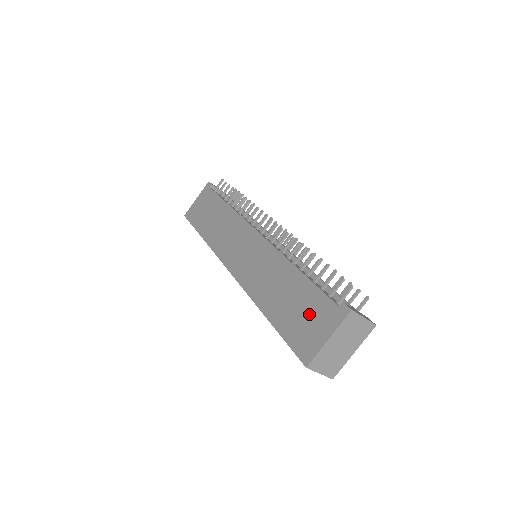
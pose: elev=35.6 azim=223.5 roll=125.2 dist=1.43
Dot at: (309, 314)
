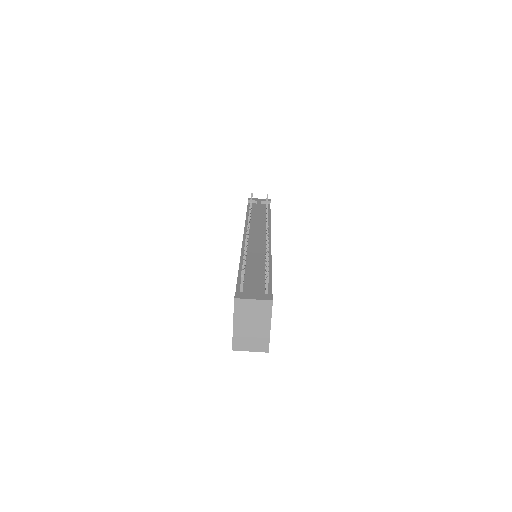
Dot at: occluded
